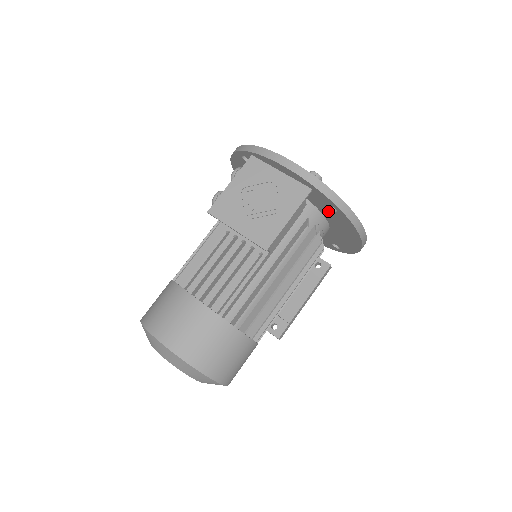
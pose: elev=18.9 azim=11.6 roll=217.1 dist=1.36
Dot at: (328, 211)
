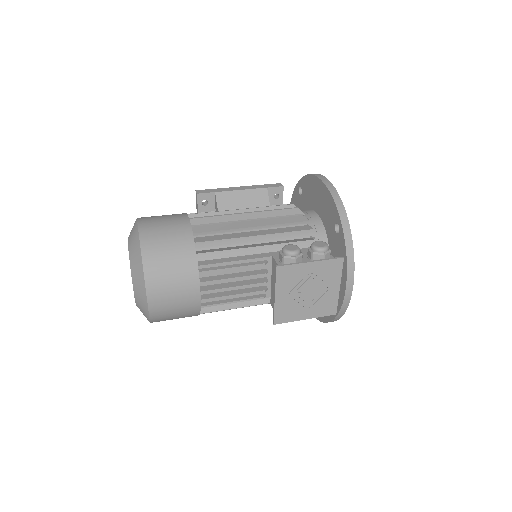
Dot at: occluded
